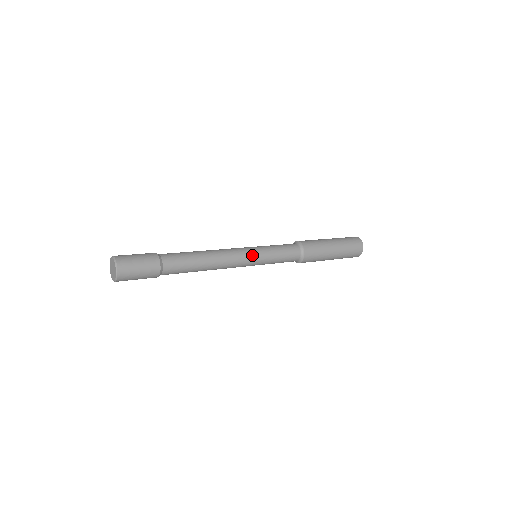
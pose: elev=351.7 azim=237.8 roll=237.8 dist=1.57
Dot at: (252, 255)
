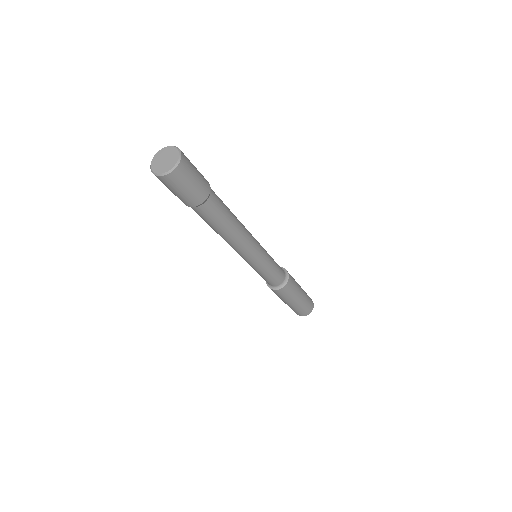
Dot at: (261, 253)
